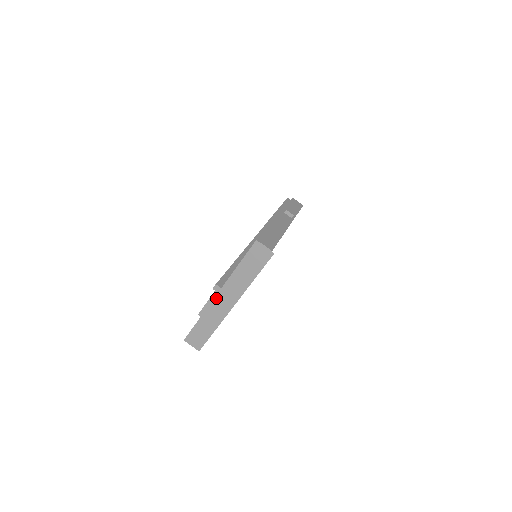
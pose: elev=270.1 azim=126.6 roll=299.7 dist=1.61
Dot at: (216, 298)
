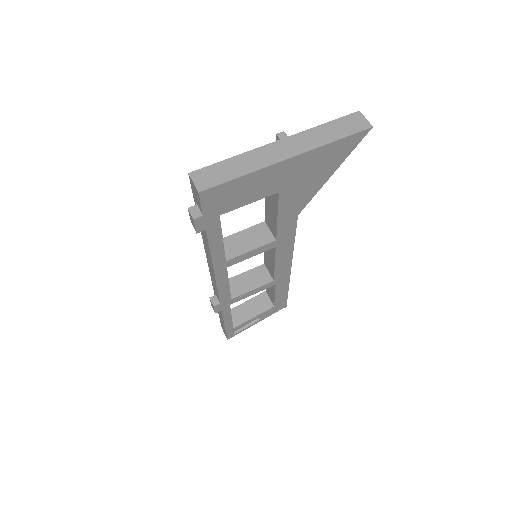
Dot at: (273, 143)
